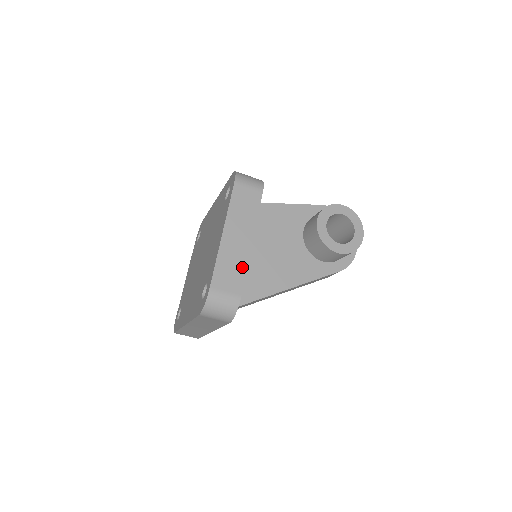
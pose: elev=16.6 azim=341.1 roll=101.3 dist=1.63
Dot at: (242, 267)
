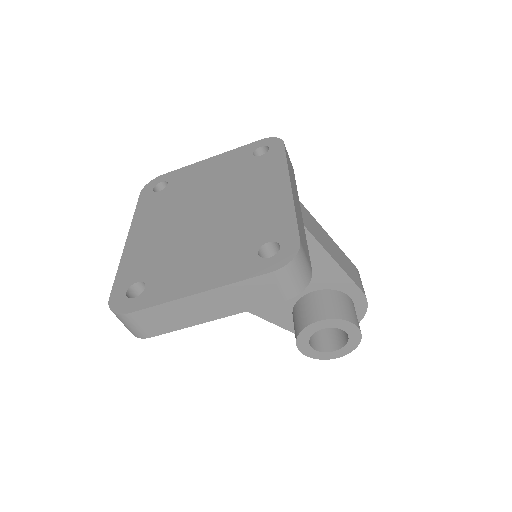
Dot at: (179, 325)
